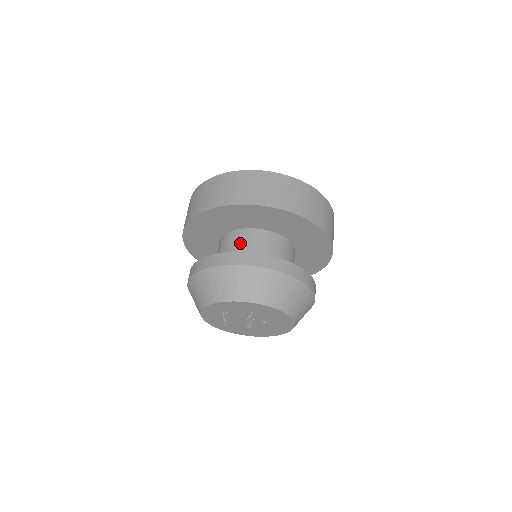
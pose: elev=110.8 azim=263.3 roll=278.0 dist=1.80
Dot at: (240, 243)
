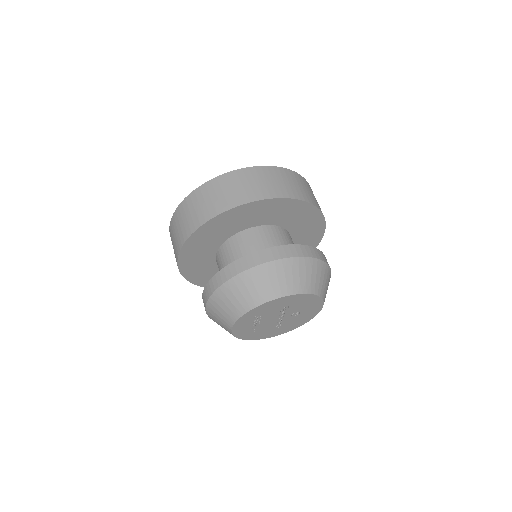
Dot at: (247, 245)
